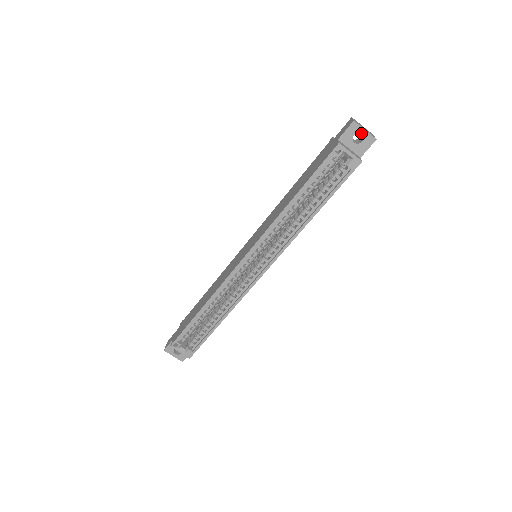
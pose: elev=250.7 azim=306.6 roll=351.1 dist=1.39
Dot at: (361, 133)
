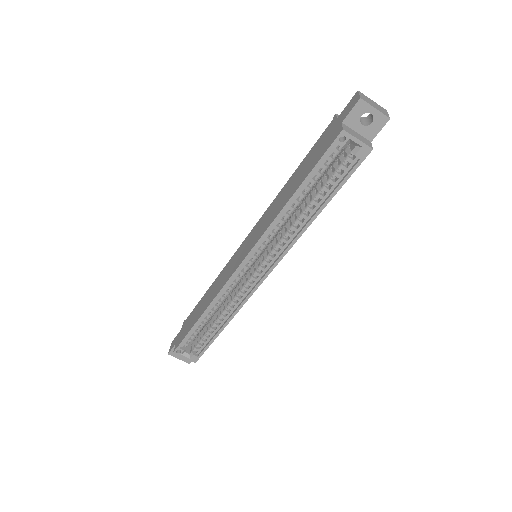
Dot at: (370, 112)
